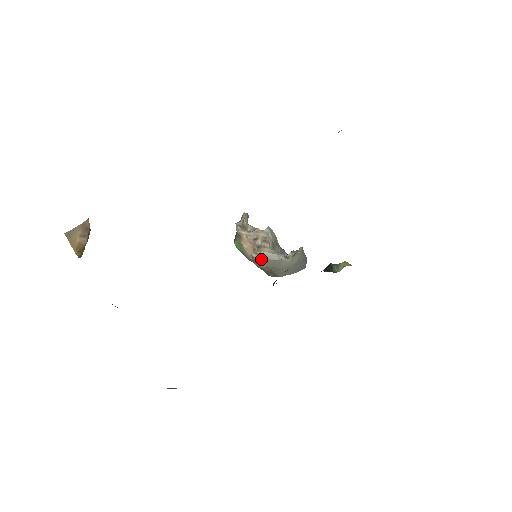
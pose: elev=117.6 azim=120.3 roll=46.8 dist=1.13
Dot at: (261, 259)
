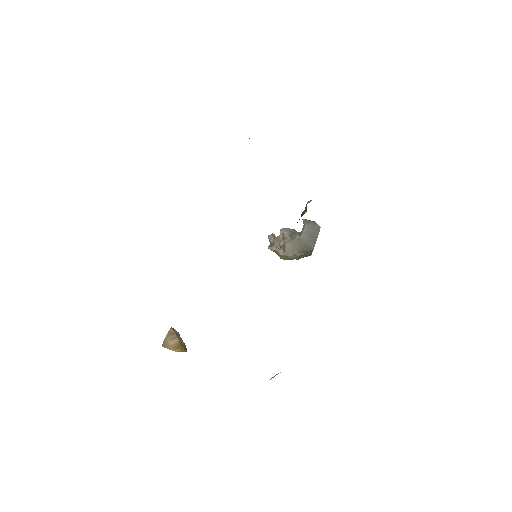
Dot at: (290, 252)
